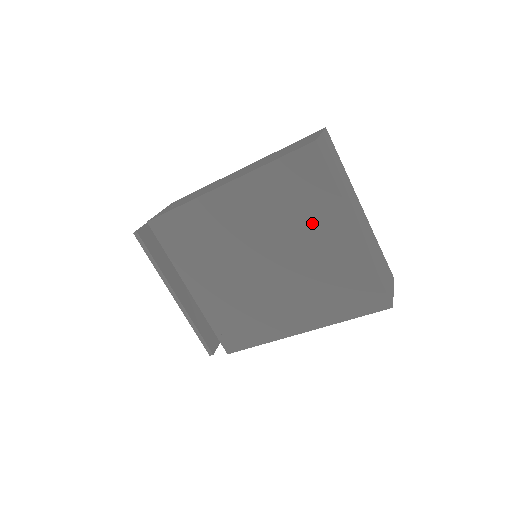
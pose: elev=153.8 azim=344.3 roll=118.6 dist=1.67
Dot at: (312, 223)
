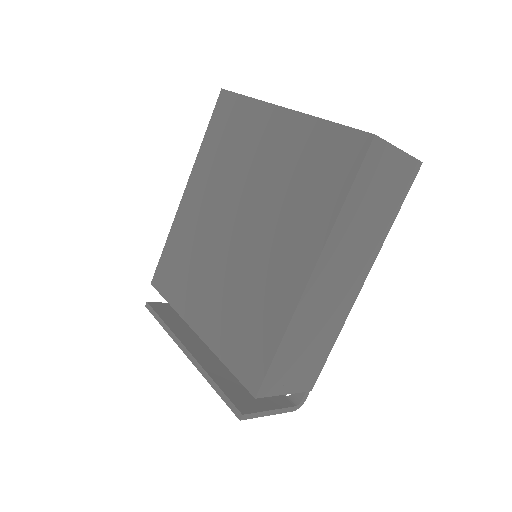
Dot at: (250, 146)
